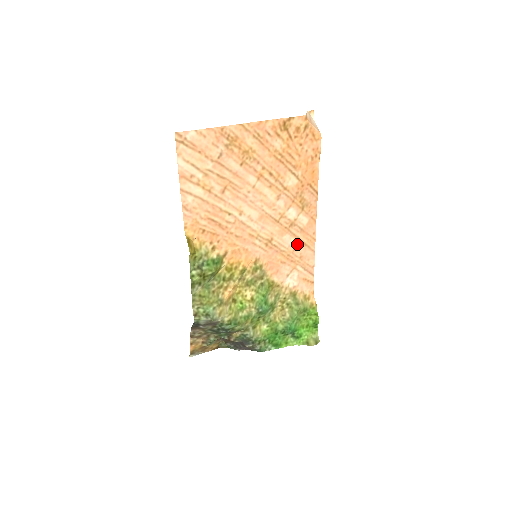
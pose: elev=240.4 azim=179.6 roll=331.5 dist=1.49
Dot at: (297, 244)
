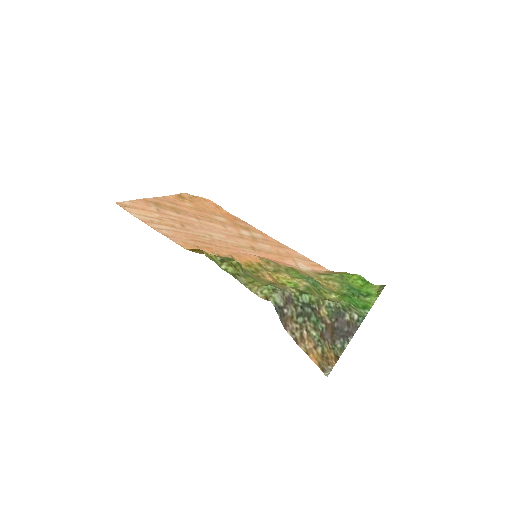
Dot at: (274, 247)
